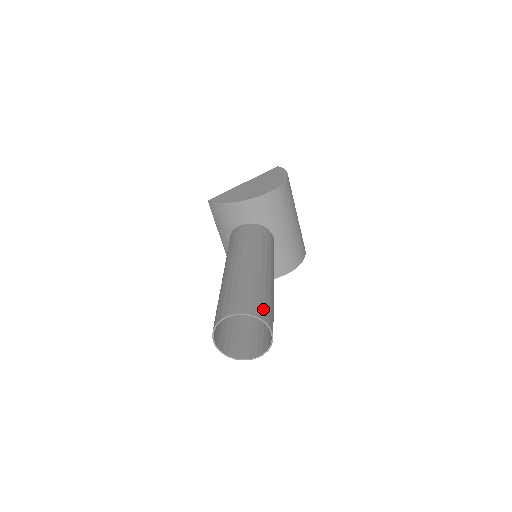
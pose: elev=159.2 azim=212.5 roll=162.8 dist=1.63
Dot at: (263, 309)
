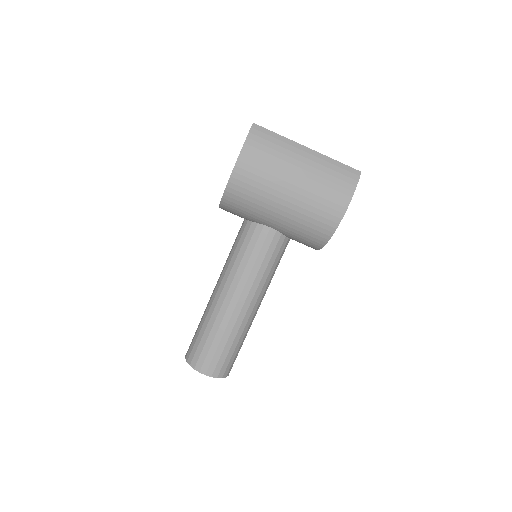
Dot at: (198, 356)
